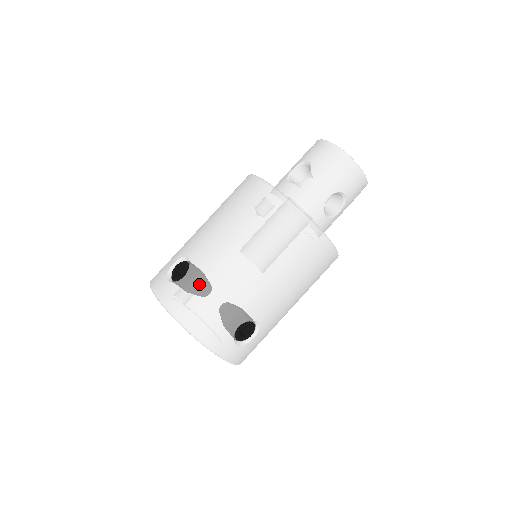
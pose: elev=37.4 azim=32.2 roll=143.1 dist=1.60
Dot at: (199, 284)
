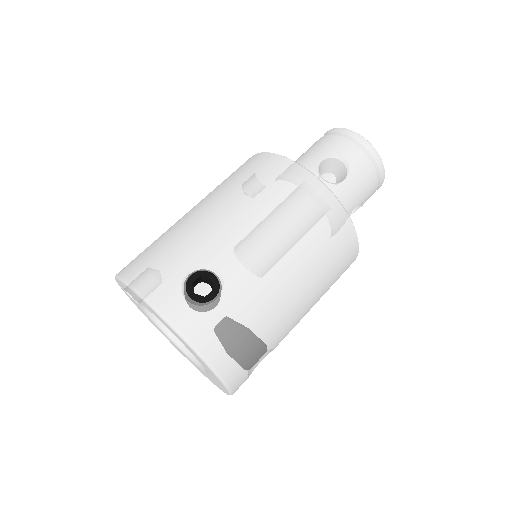
Dot at: (240, 313)
